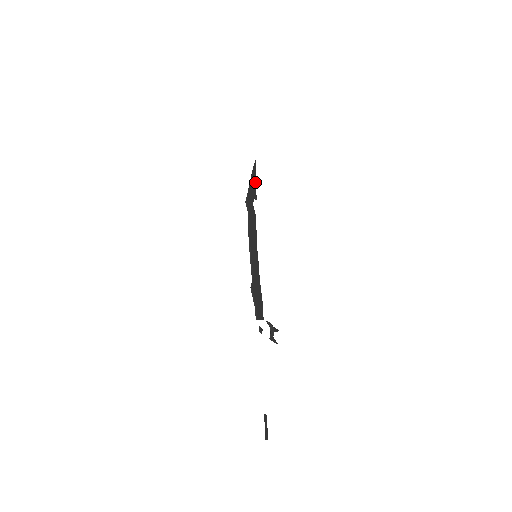
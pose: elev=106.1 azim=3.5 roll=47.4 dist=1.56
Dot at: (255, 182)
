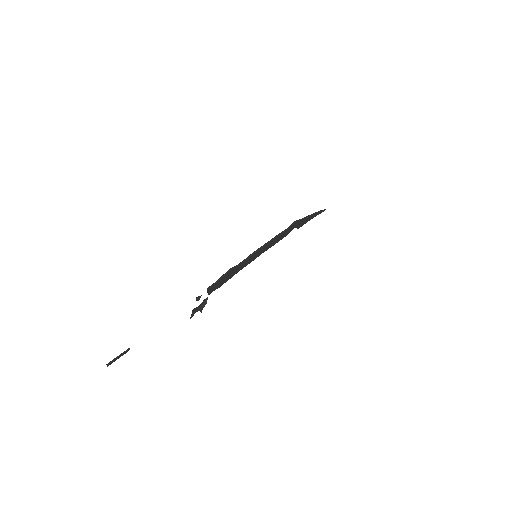
Dot at: (310, 219)
